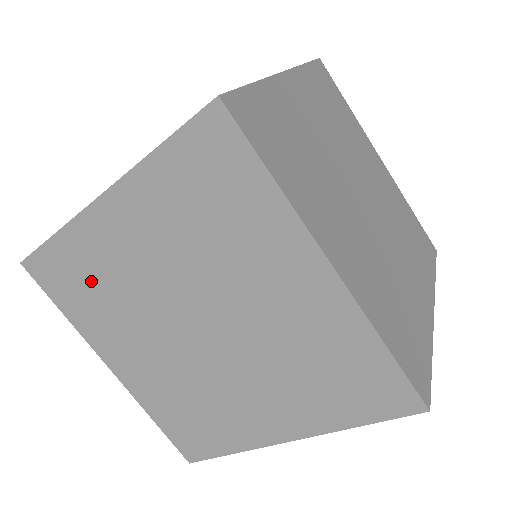
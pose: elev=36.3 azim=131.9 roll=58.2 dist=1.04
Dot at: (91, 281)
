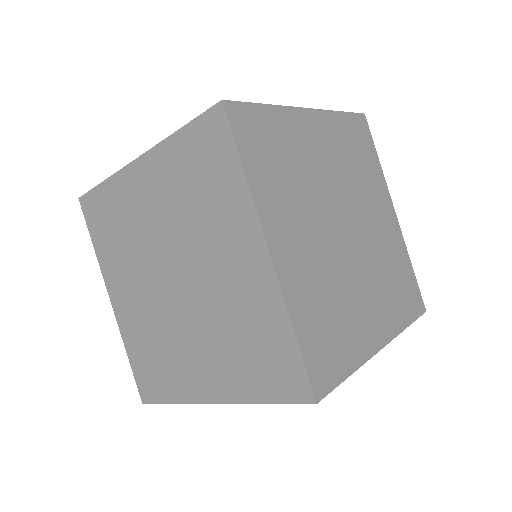
Dot at: occluded
